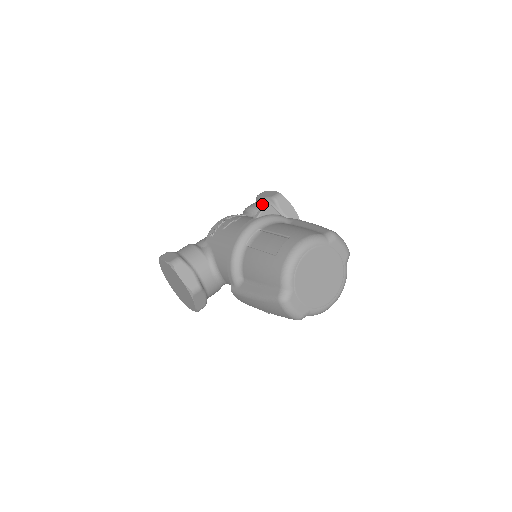
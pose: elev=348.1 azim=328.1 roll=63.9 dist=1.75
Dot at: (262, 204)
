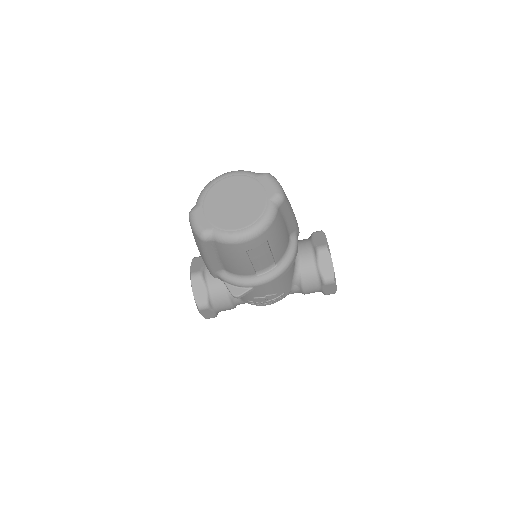
Dot at: occluded
